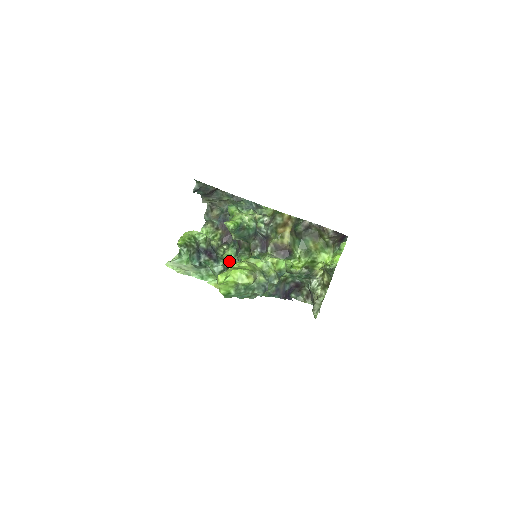
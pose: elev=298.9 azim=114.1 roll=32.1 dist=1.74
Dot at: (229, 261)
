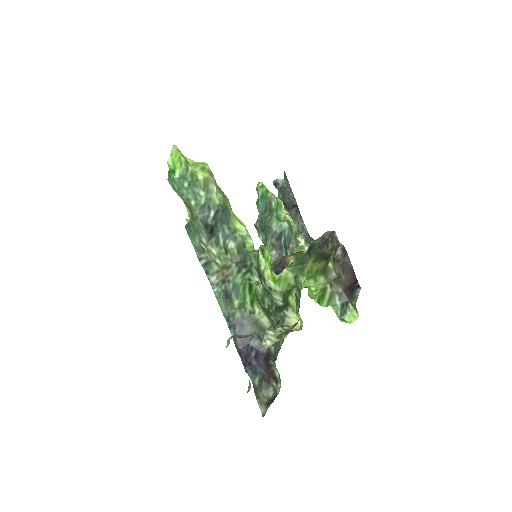
Dot at: occluded
